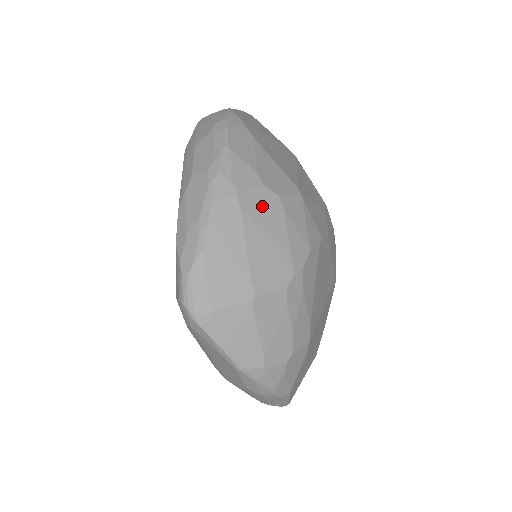
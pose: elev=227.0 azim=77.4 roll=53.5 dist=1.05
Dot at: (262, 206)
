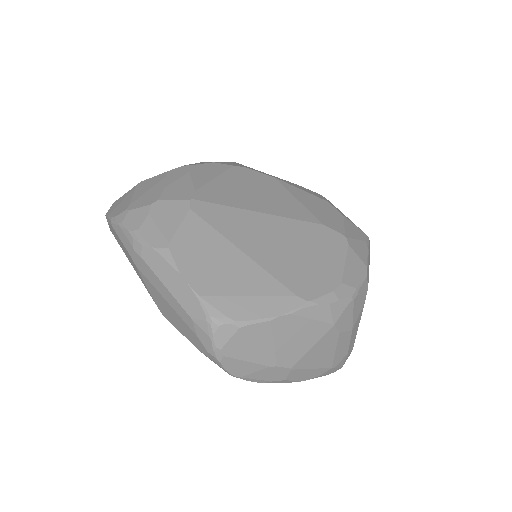
Dot at: occluded
